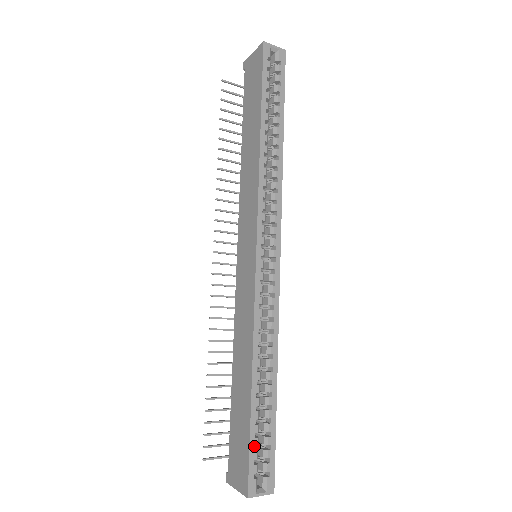
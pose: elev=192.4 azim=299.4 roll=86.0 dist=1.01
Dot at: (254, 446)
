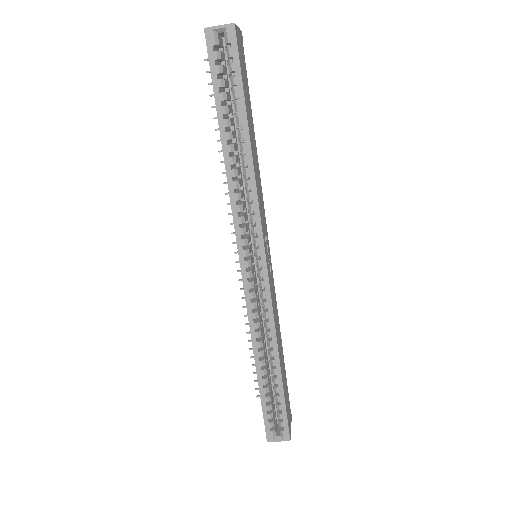
Dot at: (266, 411)
